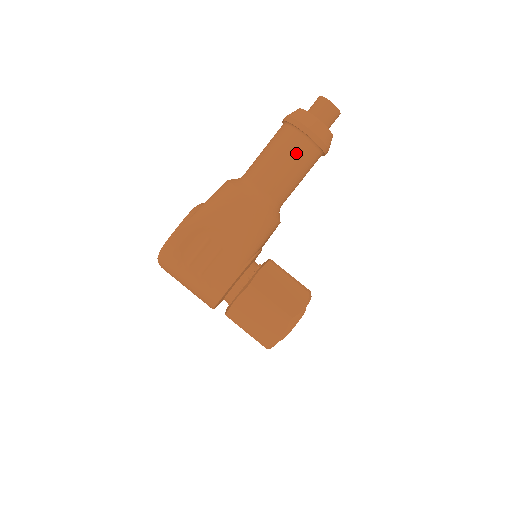
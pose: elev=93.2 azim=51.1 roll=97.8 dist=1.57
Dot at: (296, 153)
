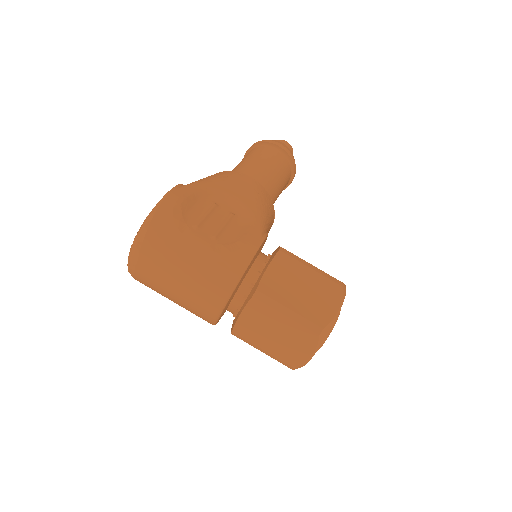
Dot at: (276, 160)
